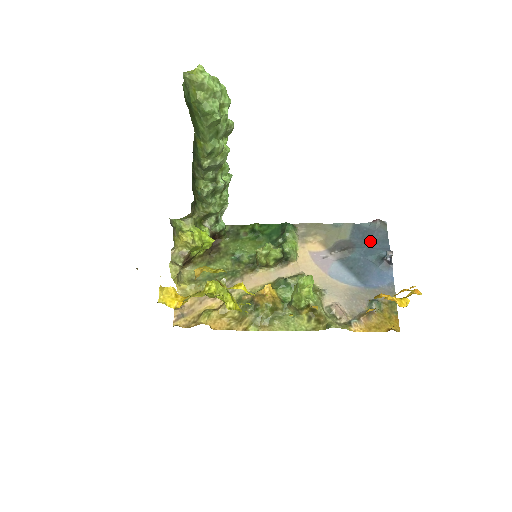
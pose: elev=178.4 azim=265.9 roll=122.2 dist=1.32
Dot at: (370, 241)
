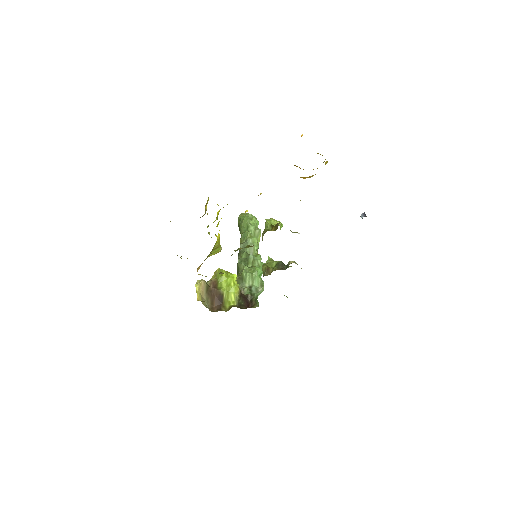
Dot at: occluded
